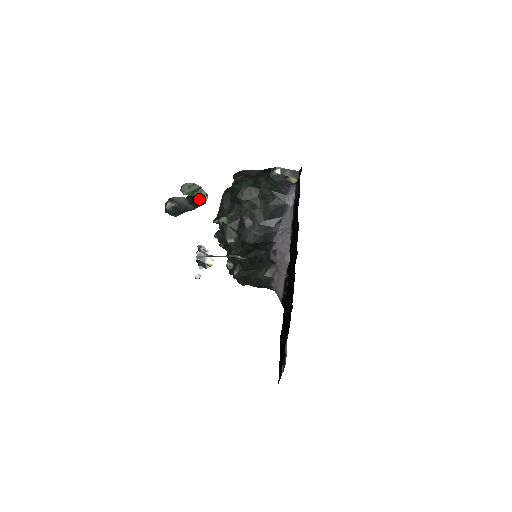
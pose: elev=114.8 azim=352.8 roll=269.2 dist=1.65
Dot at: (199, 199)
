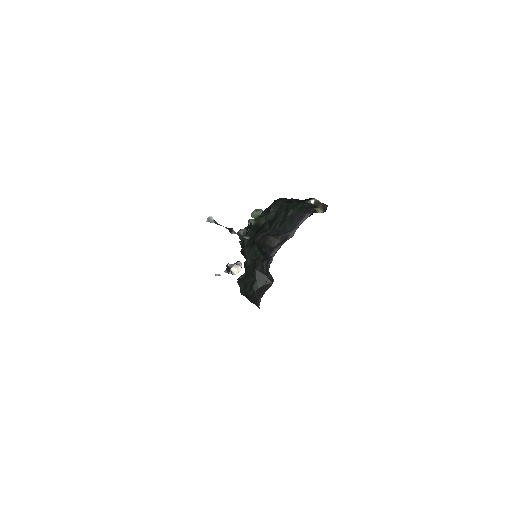
Dot at: occluded
